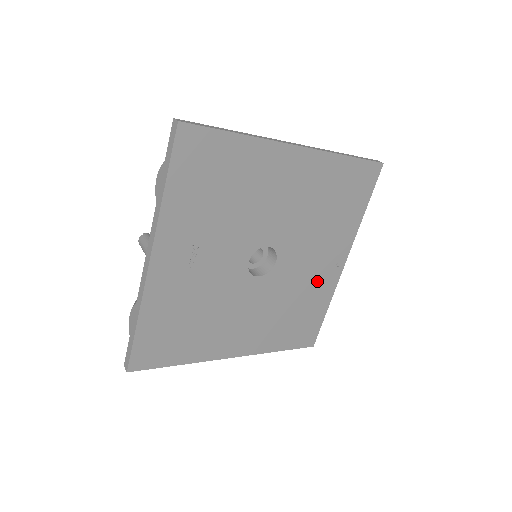
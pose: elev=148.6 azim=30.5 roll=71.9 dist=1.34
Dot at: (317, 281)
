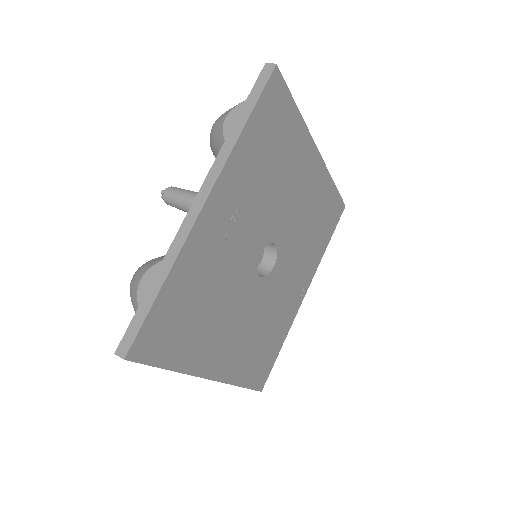
Dot at: (286, 307)
